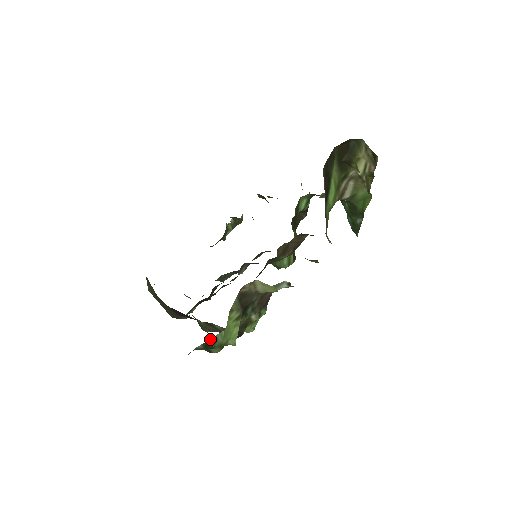
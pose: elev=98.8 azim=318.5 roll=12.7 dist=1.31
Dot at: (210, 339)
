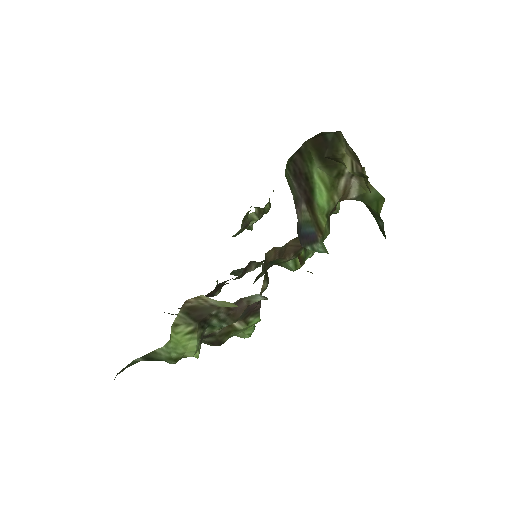
Dot at: (149, 353)
